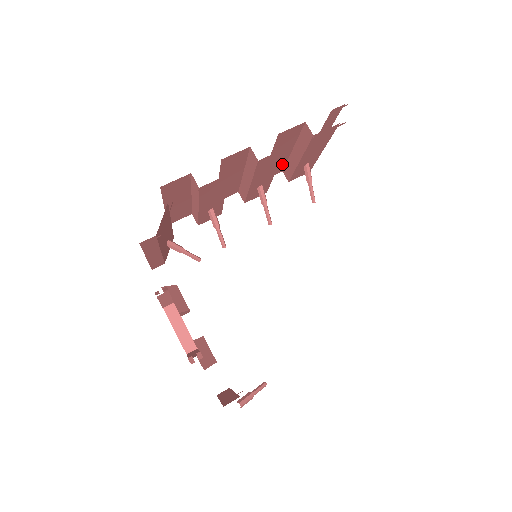
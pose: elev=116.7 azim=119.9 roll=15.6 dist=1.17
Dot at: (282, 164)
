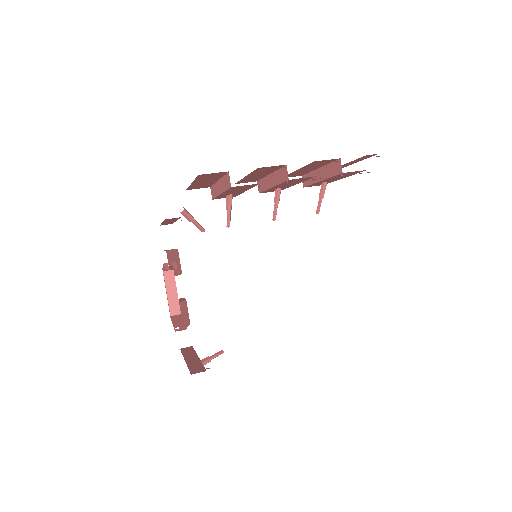
Dot at: (304, 173)
